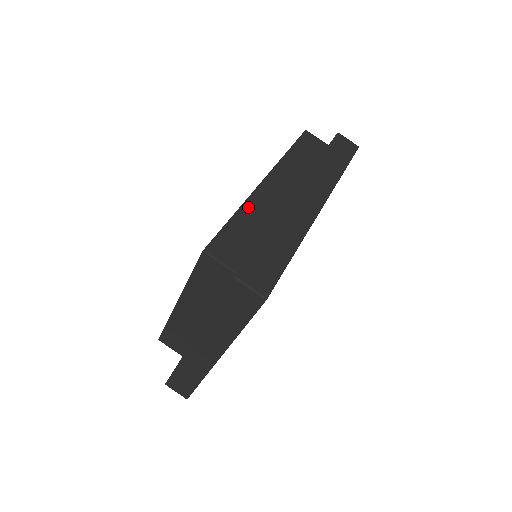
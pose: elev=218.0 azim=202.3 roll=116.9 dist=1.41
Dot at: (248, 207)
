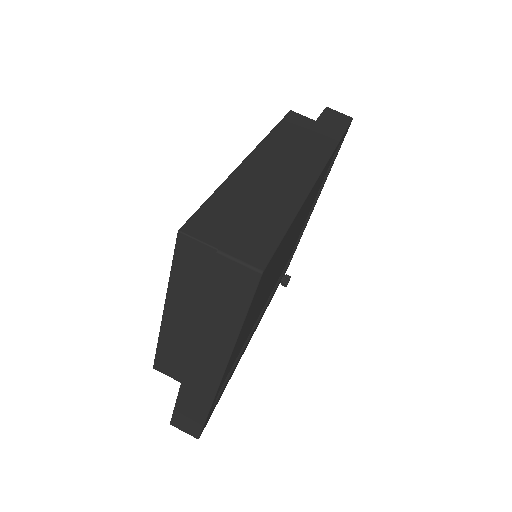
Dot at: (231, 184)
